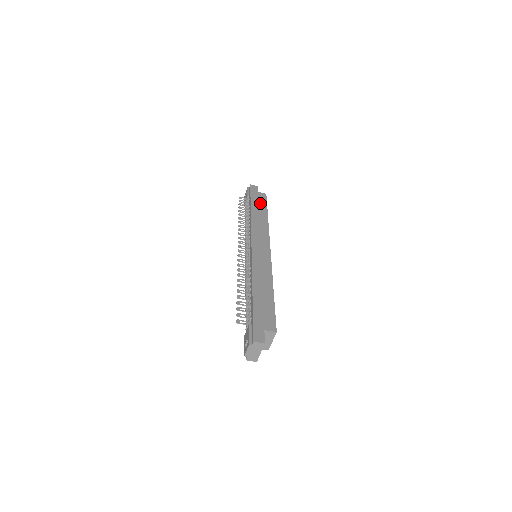
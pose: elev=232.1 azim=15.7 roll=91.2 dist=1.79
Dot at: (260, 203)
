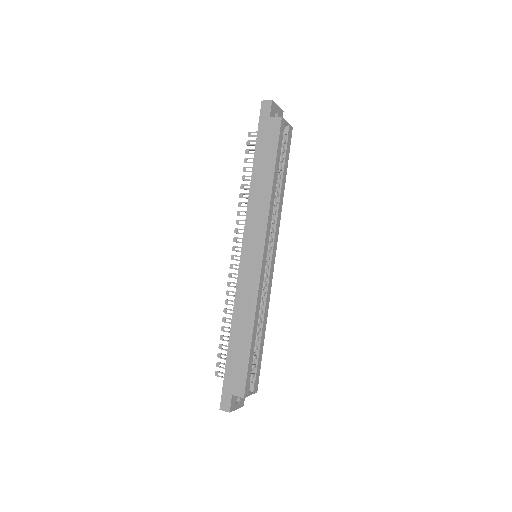
Dot at: (267, 148)
